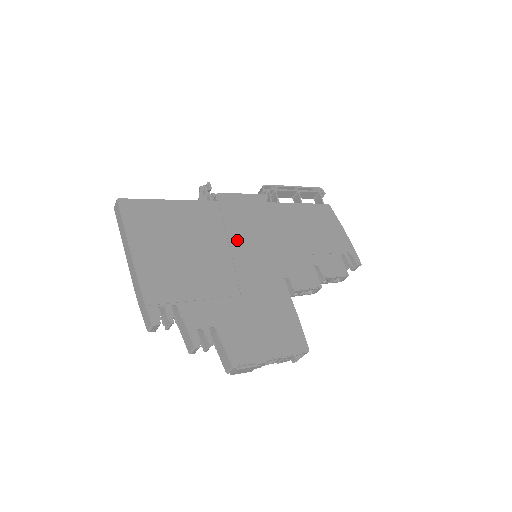
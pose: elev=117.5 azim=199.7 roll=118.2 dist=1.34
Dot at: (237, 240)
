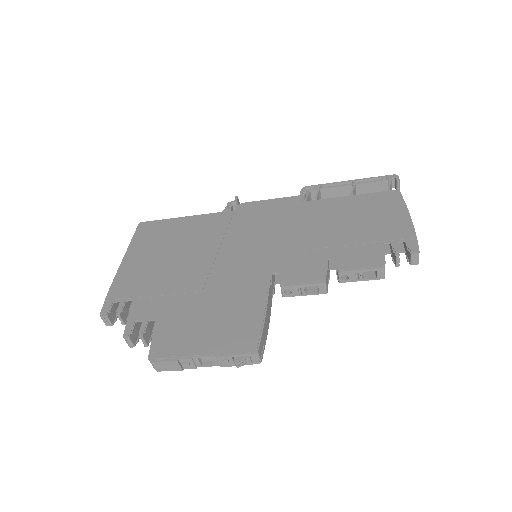
Dot at: (235, 241)
